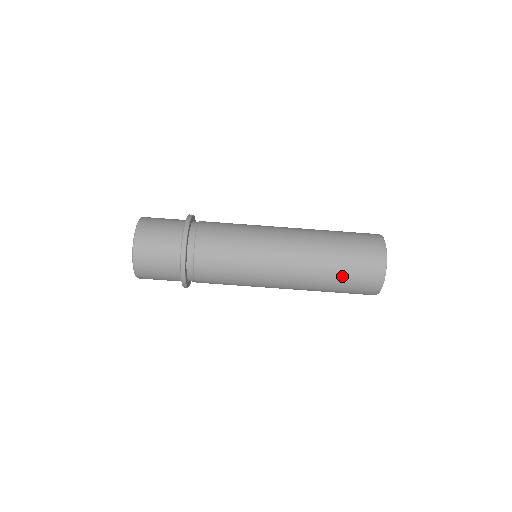
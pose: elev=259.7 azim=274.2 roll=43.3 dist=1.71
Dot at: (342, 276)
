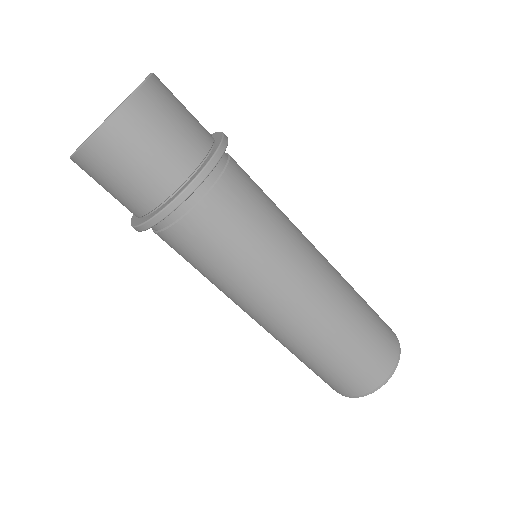
Dot at: (321, 368)
